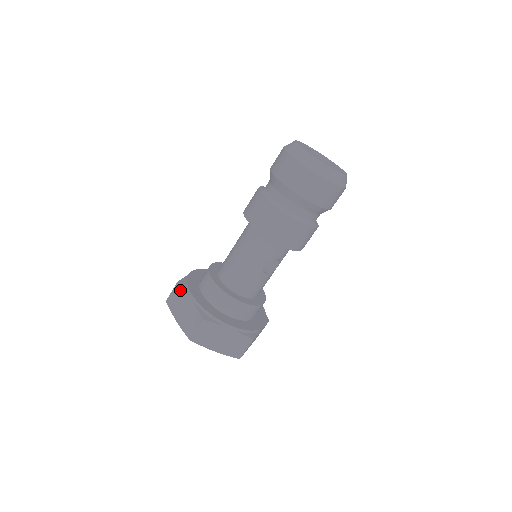
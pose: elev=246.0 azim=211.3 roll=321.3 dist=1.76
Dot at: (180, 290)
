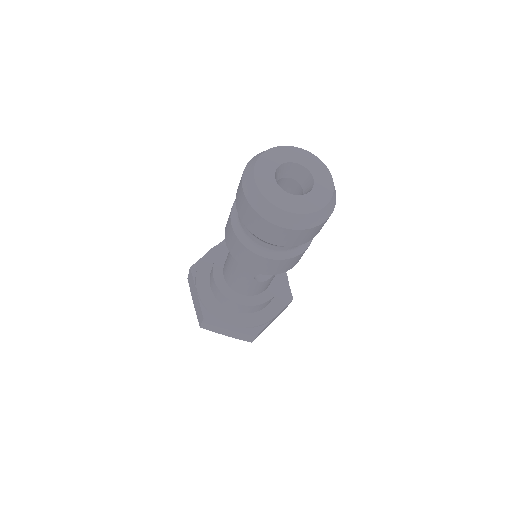
Dot at: (191, 277)
